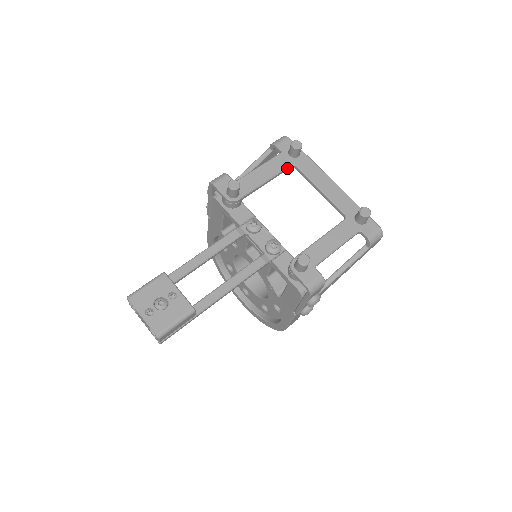
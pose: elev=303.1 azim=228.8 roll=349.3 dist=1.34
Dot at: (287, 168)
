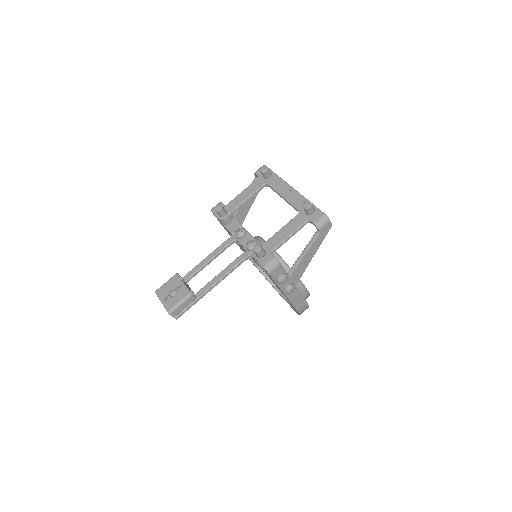
Dot at: (261, 187)
